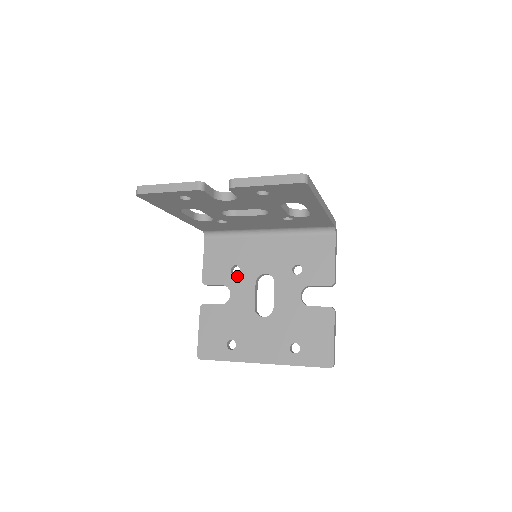
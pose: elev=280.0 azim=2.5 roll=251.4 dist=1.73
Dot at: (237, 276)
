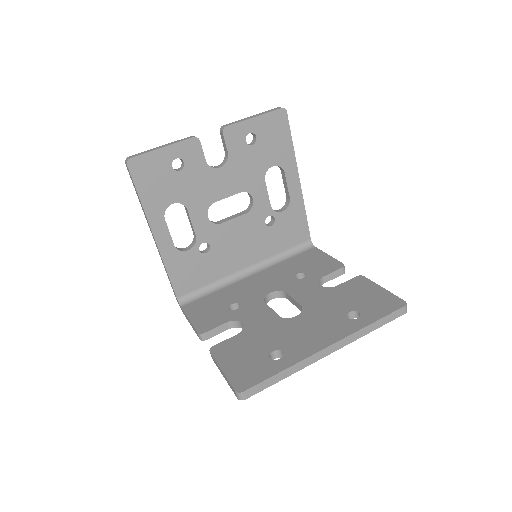
Dot at: (240, 309)
